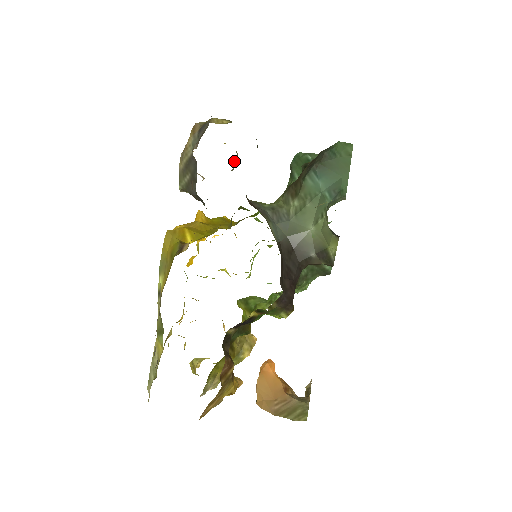
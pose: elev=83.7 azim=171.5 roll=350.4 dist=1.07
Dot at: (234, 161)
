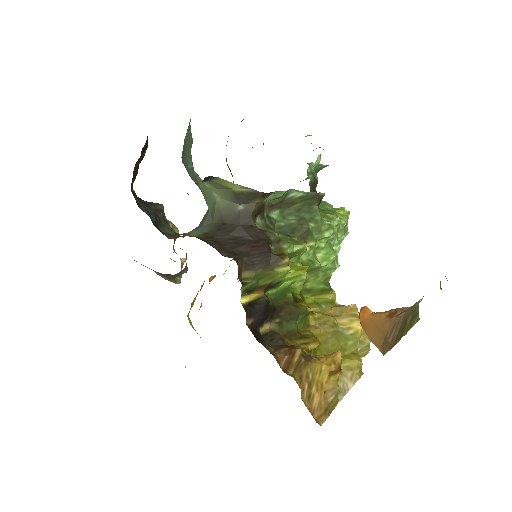
Dot at: occluded
